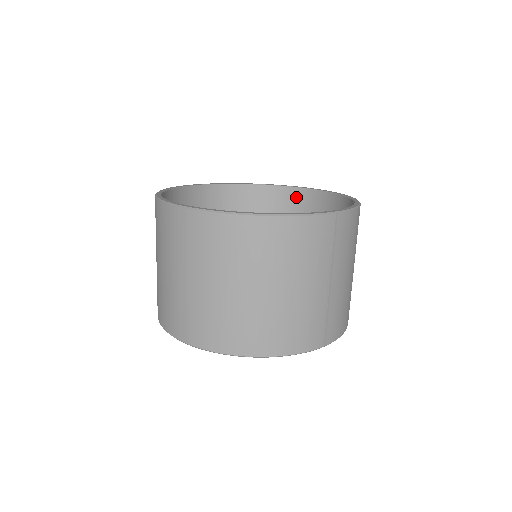
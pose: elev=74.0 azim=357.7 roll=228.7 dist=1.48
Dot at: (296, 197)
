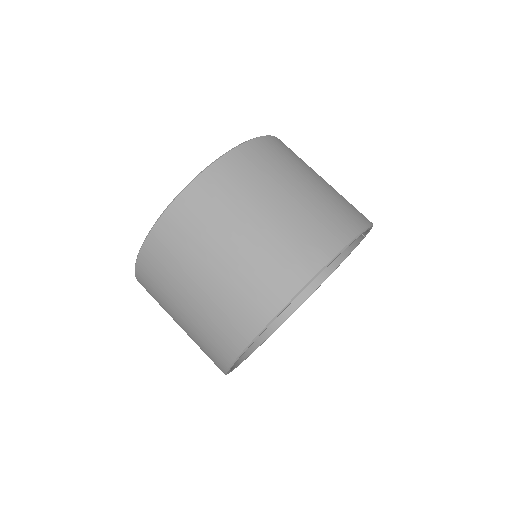
Dot at: occluded
